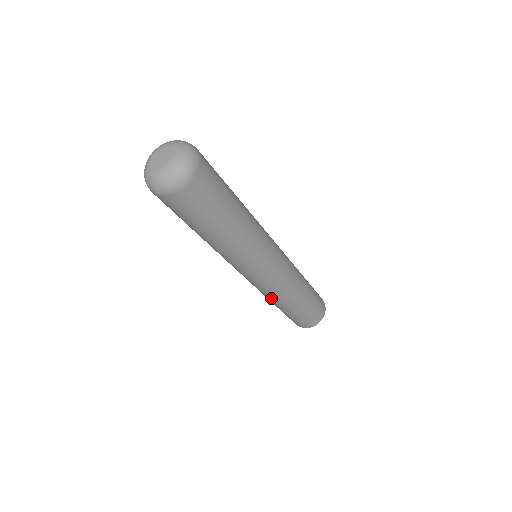
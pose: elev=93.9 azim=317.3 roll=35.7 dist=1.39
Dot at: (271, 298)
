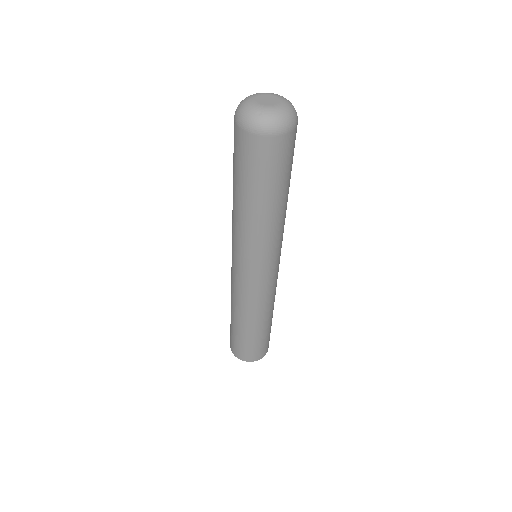
Dot at: (253, 310)
